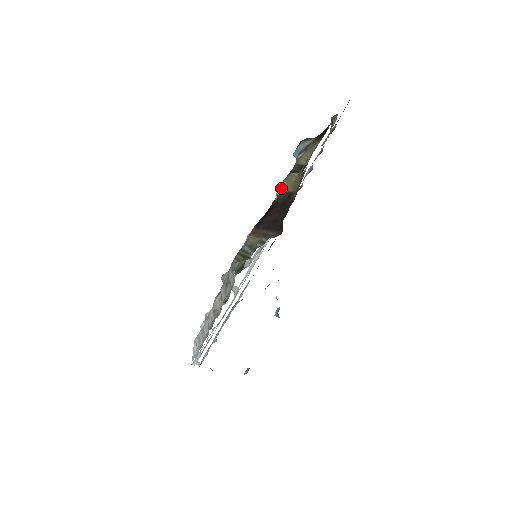
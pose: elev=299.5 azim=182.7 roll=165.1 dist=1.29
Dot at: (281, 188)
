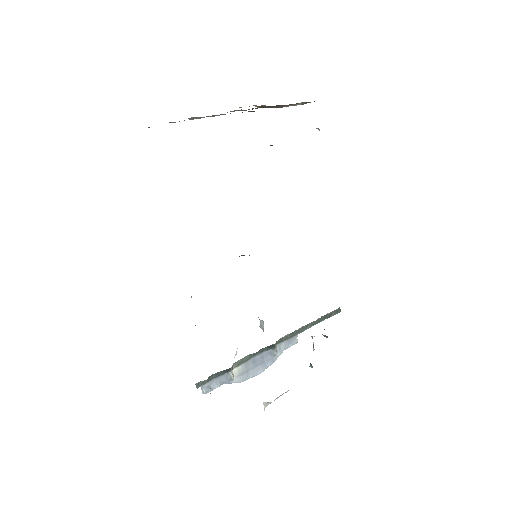
Dot at: occluded
